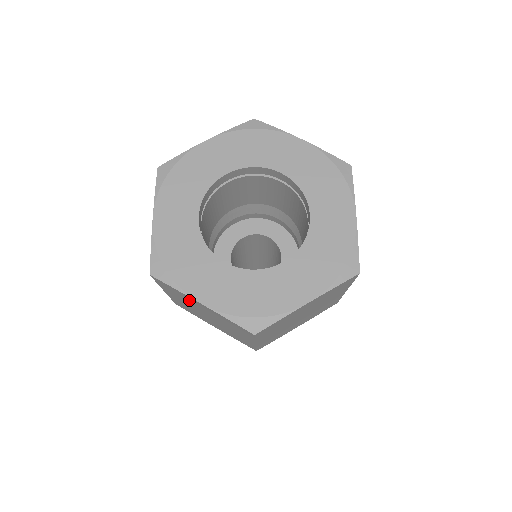
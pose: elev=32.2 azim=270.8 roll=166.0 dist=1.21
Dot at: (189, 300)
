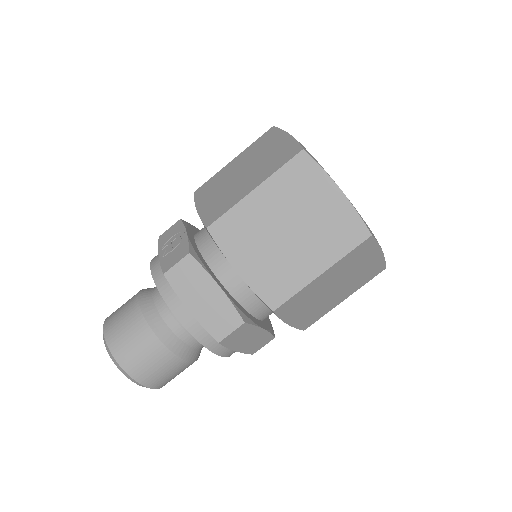
Dot at: (313, 191)
